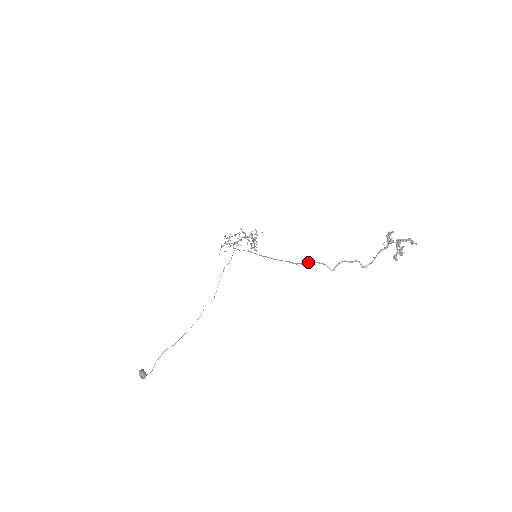
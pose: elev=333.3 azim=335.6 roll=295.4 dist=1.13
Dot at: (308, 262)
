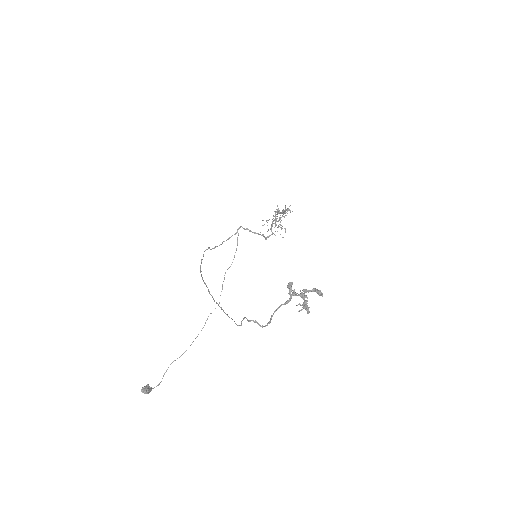
Dot at: occluded
